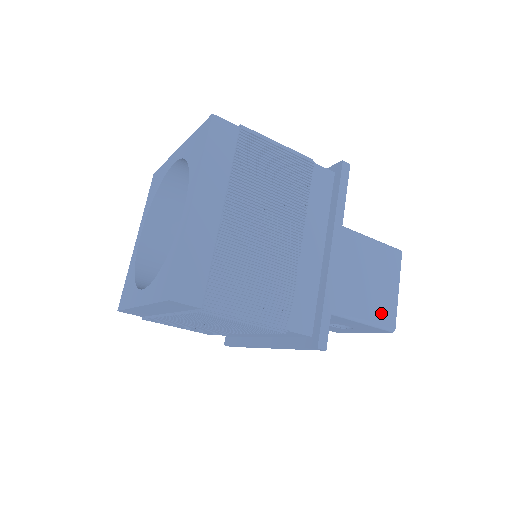
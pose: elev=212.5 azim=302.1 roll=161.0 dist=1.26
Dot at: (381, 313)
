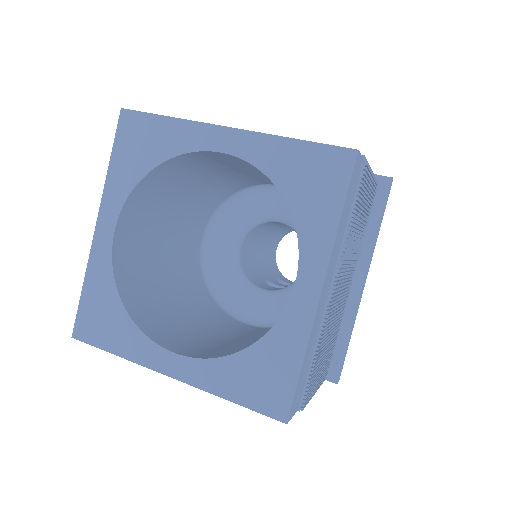
Dot at: occluded
